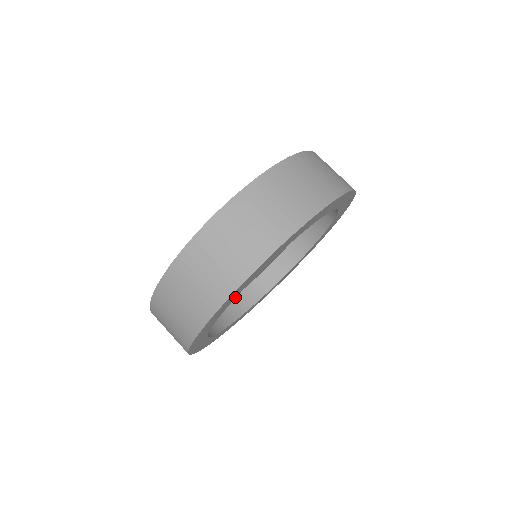
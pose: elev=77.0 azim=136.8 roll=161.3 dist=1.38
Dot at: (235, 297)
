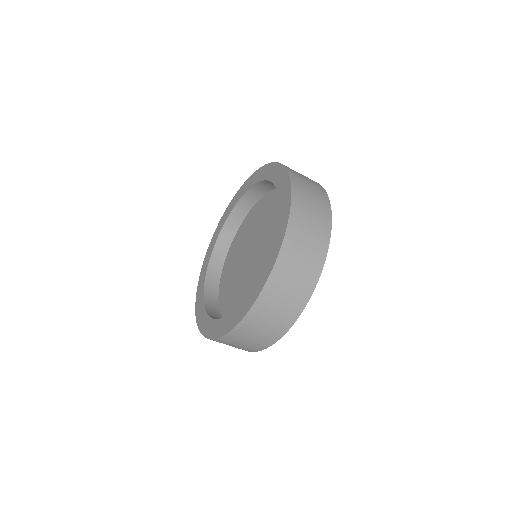
Dot at: occluded
